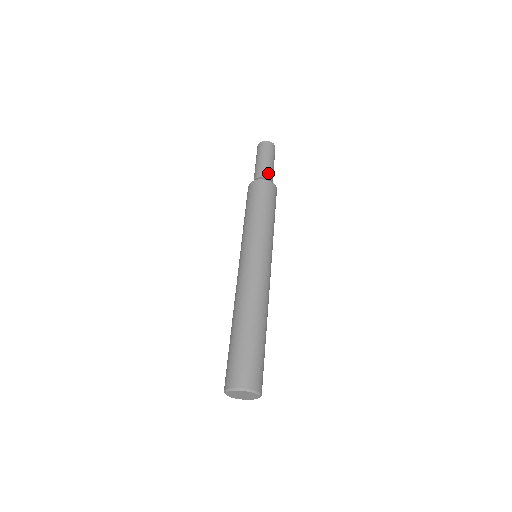
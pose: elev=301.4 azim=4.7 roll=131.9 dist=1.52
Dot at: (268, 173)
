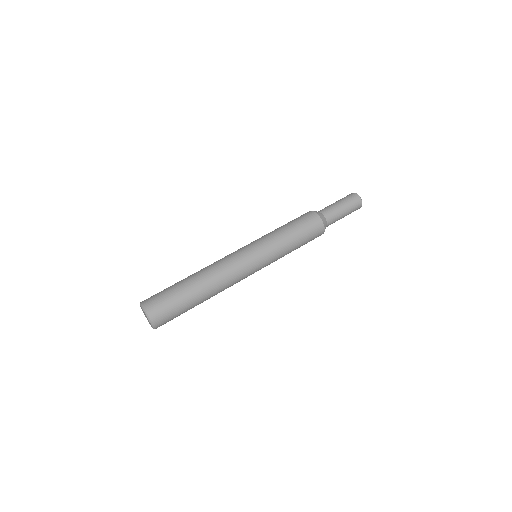
Dot at: (331, 217)
